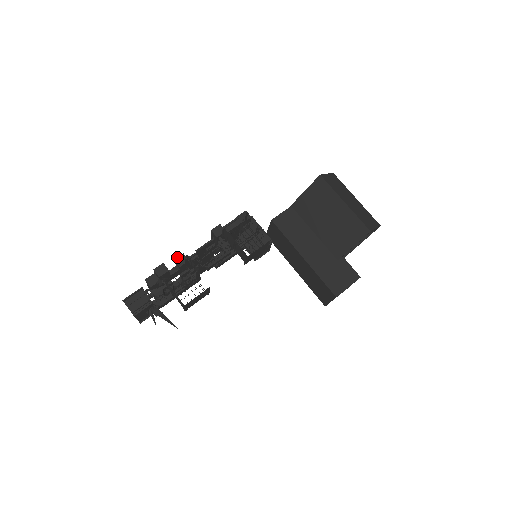
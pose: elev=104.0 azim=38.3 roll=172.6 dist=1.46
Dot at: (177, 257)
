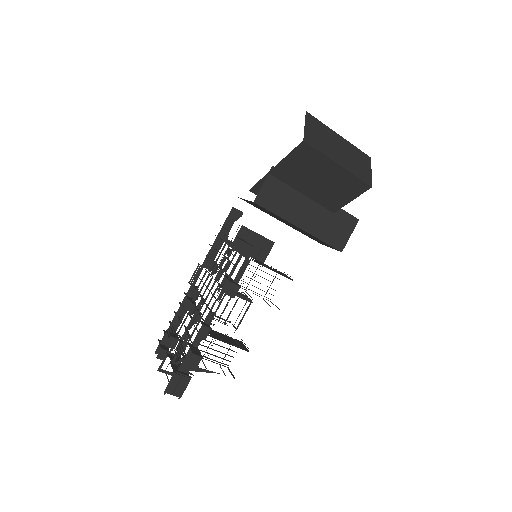
Dot at: (198, 332)
